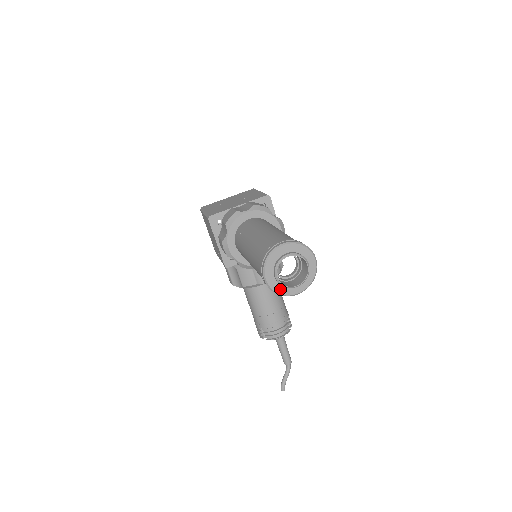
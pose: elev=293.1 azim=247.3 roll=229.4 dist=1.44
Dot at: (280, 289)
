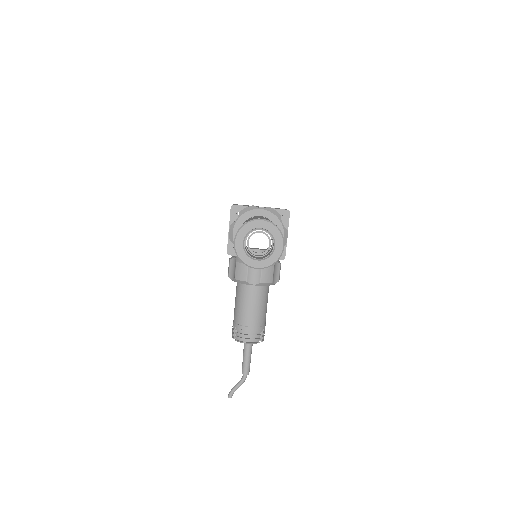
Dot at: (243, 256)
